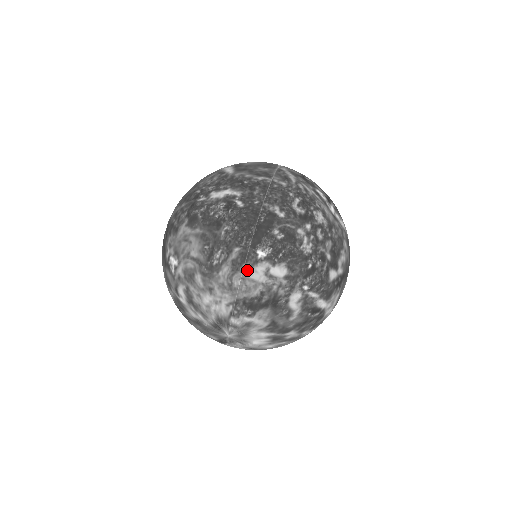
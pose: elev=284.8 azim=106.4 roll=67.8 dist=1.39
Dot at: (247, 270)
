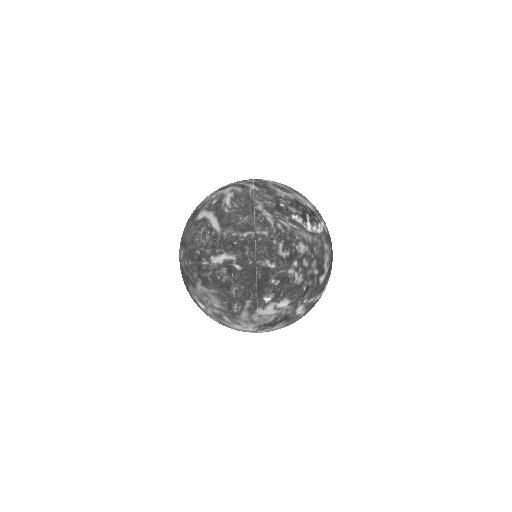
Dot at: (260, 311)
